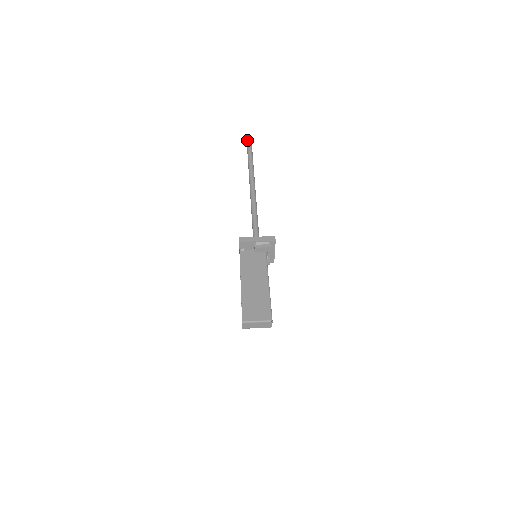
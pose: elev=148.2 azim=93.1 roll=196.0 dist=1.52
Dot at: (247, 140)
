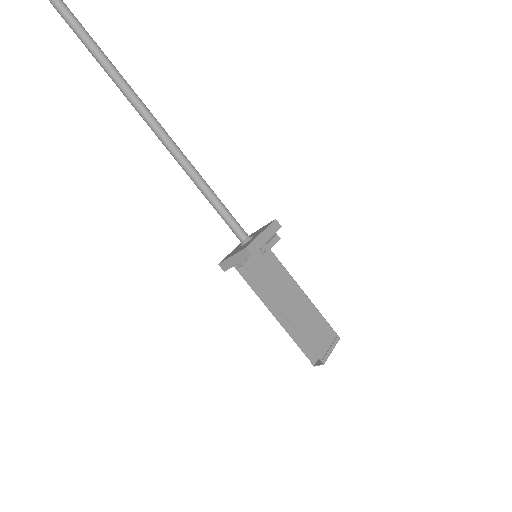
Dot at: out of frame
